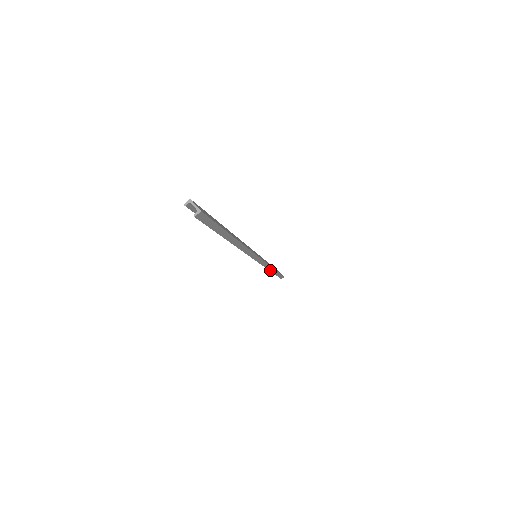
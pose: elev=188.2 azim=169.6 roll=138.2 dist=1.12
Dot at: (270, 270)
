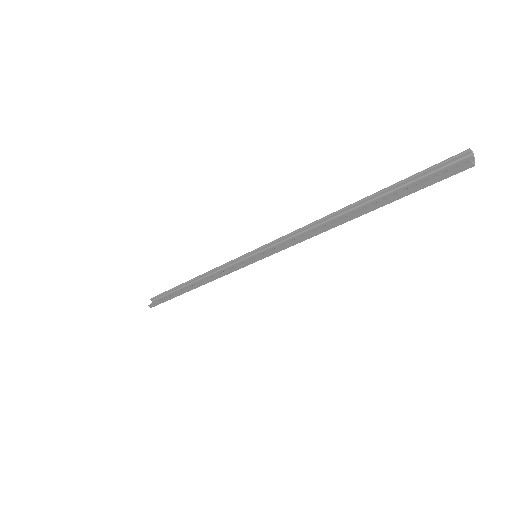
Dot at: (200, 283)
